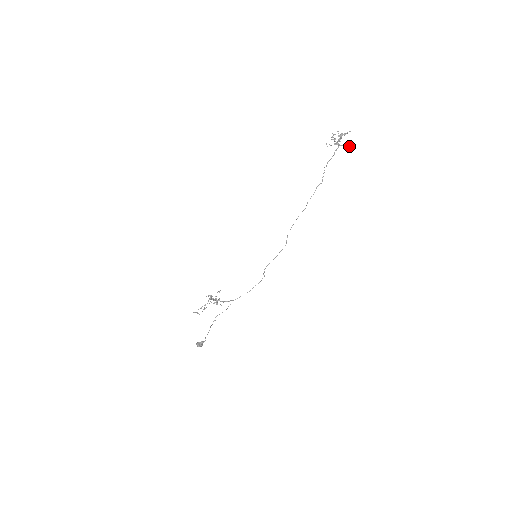
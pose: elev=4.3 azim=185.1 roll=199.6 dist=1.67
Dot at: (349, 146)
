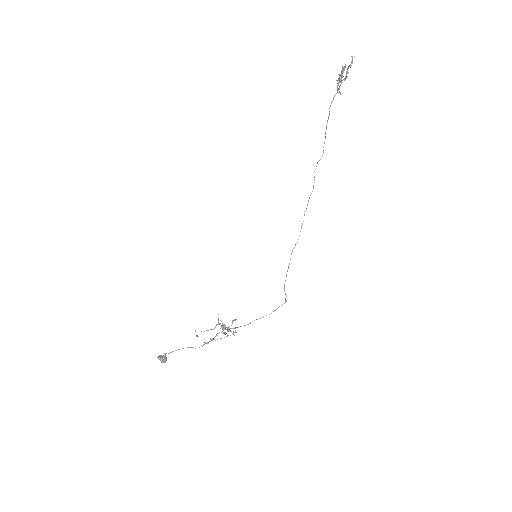
Dot at: (343, 70)
